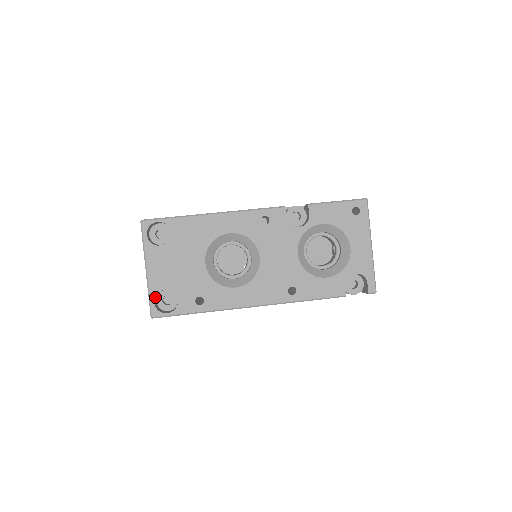
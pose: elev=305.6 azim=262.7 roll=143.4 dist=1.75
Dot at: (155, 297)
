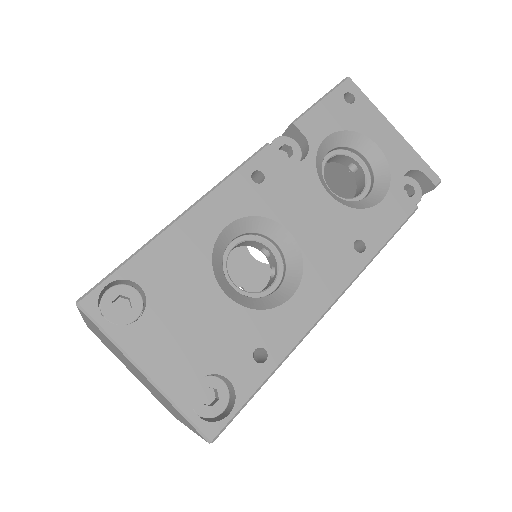
Dot at: (189, 406)
